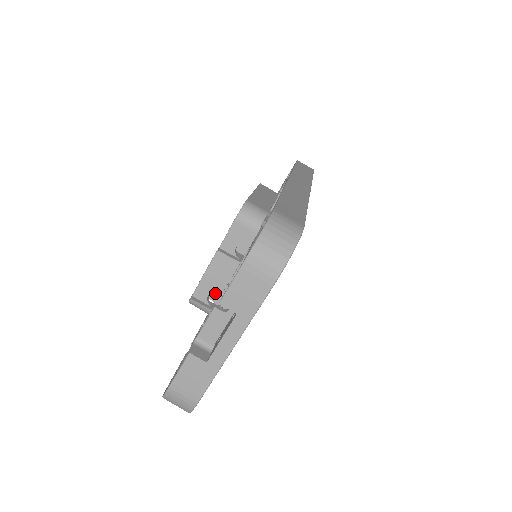
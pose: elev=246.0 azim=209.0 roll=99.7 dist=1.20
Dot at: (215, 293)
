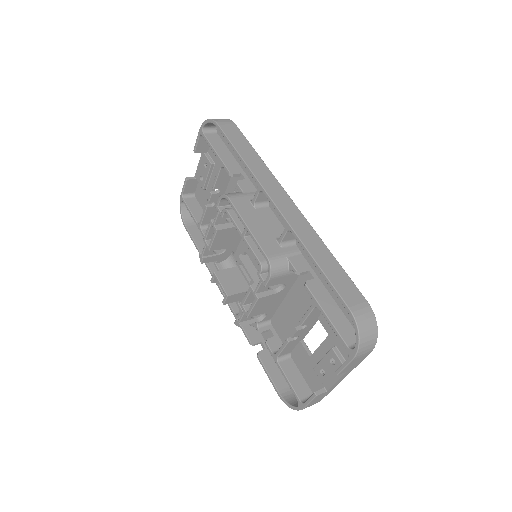
Dot at: (238, 297)
